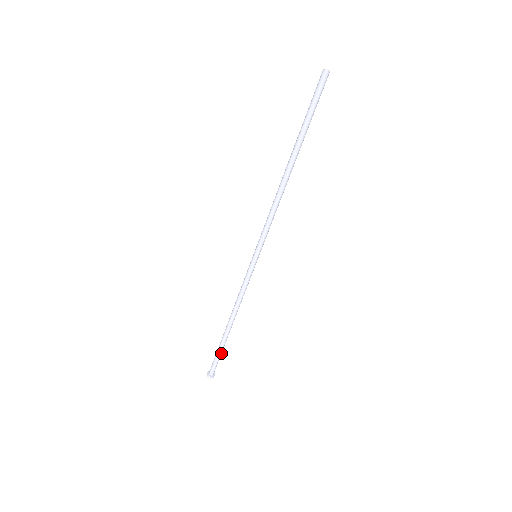
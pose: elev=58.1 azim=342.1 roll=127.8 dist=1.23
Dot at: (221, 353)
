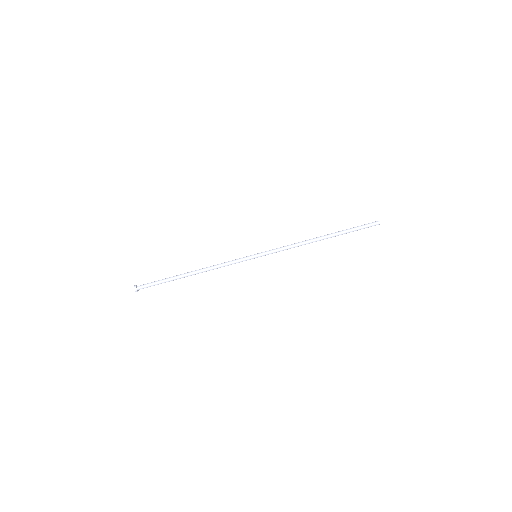
Dot at: occluded
